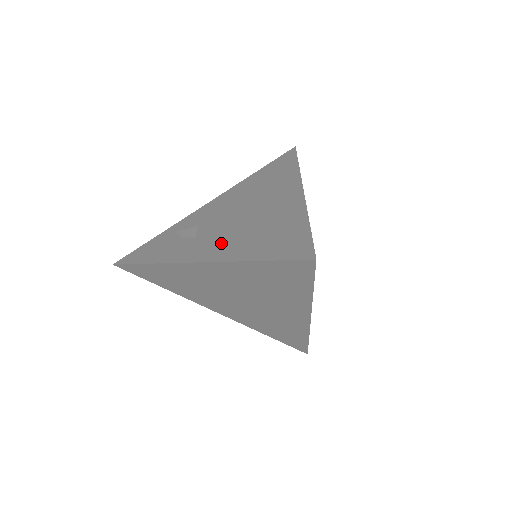
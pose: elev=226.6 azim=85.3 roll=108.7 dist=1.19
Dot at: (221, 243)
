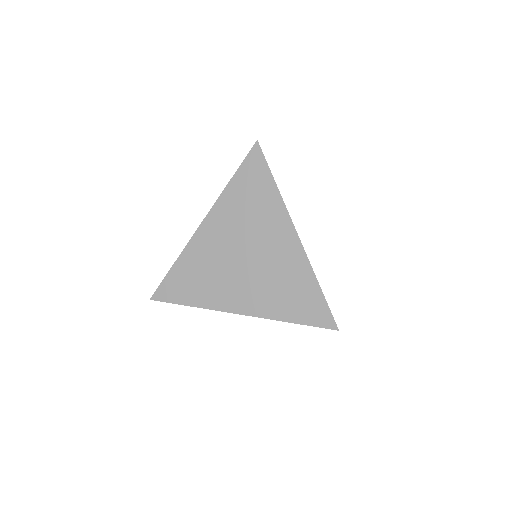
Dot at: occluded
